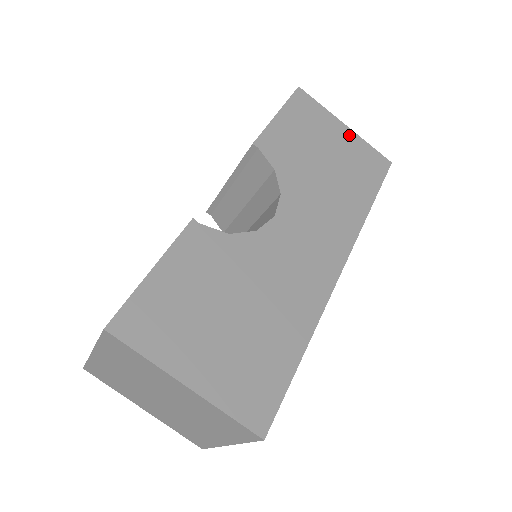
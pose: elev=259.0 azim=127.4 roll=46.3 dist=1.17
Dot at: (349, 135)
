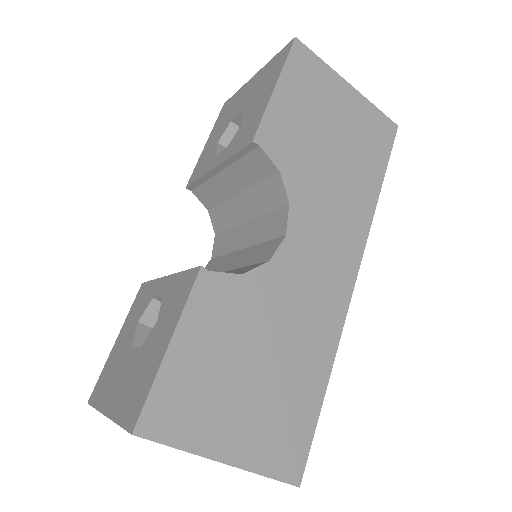
Dot at: (354, 98)
